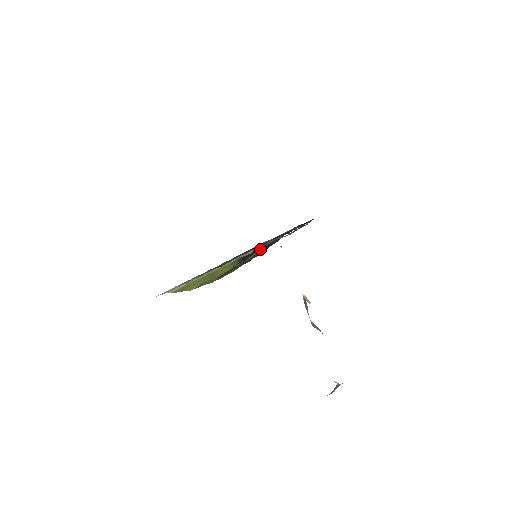
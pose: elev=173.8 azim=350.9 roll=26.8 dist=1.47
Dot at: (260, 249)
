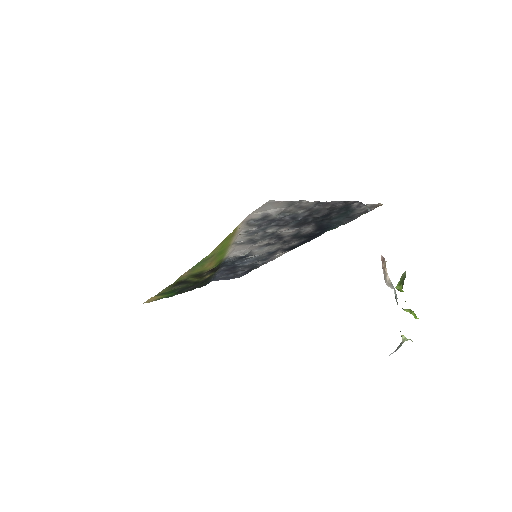
Dot at: (212, 275)
